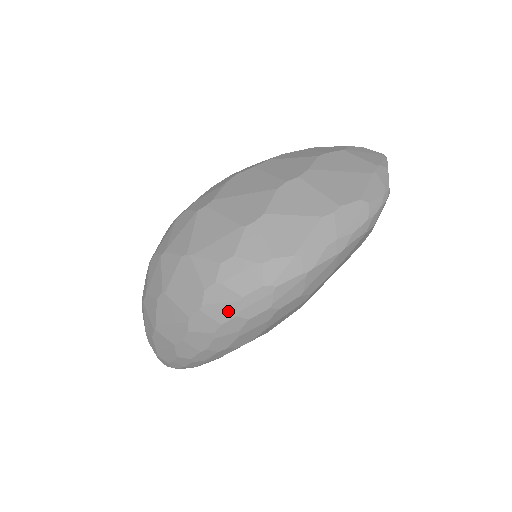
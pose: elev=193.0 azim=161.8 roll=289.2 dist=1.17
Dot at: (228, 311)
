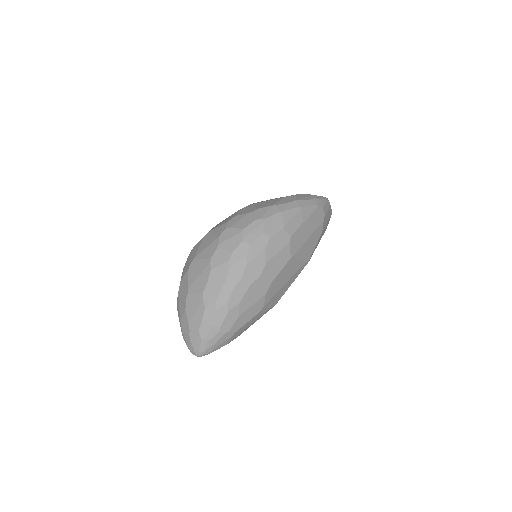
Dot at: (236, 241)
